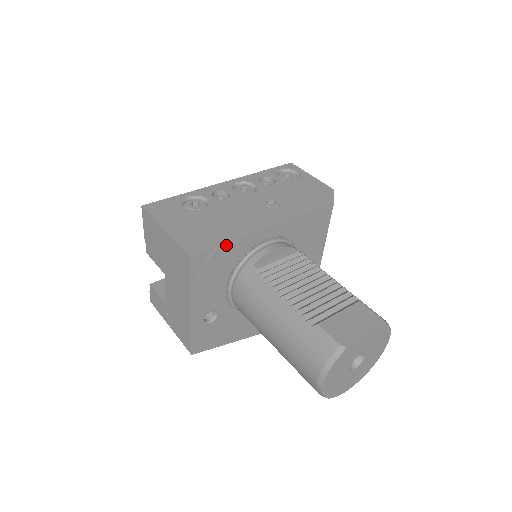
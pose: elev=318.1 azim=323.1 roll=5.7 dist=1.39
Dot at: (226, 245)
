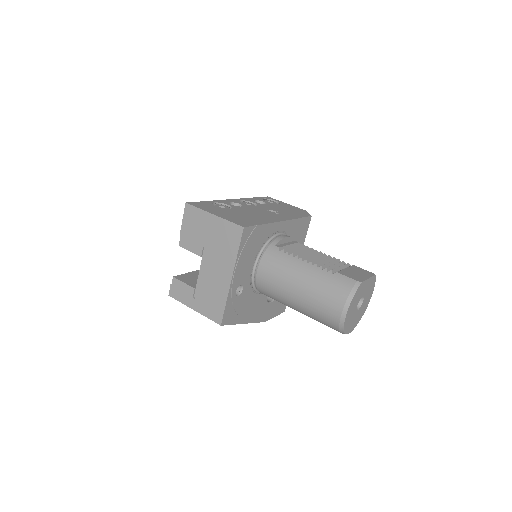
Dot at: (261, 226)
